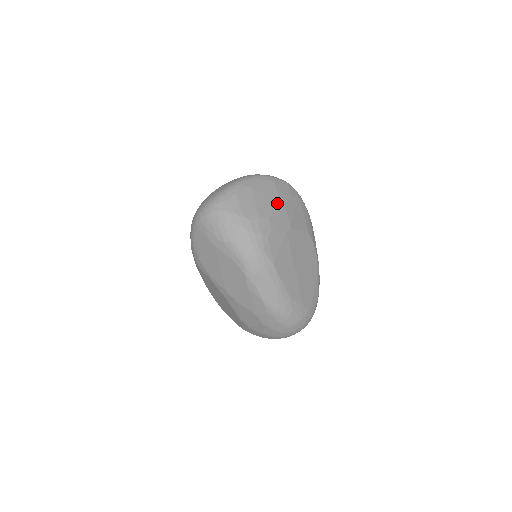
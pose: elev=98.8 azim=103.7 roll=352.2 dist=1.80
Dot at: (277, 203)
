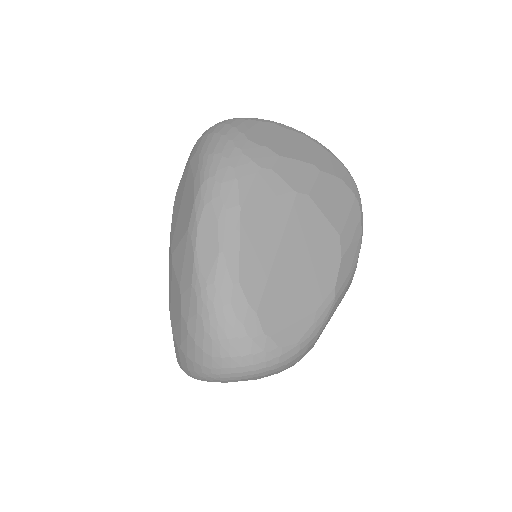
Dot at: (309, 160)
